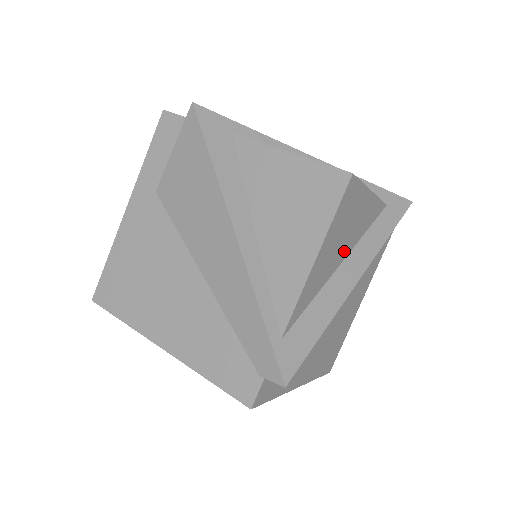
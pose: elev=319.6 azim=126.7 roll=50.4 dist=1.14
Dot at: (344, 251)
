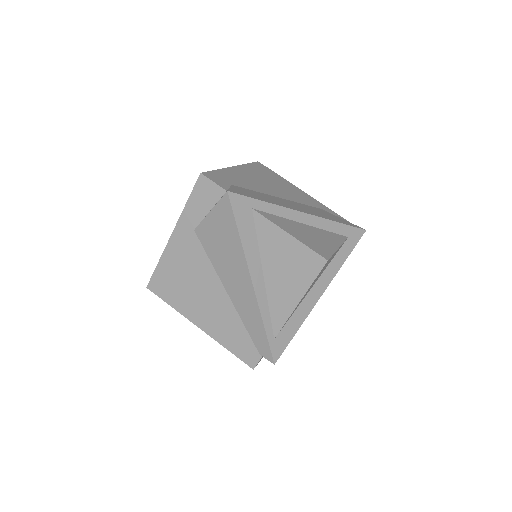
Dot at: occluded
